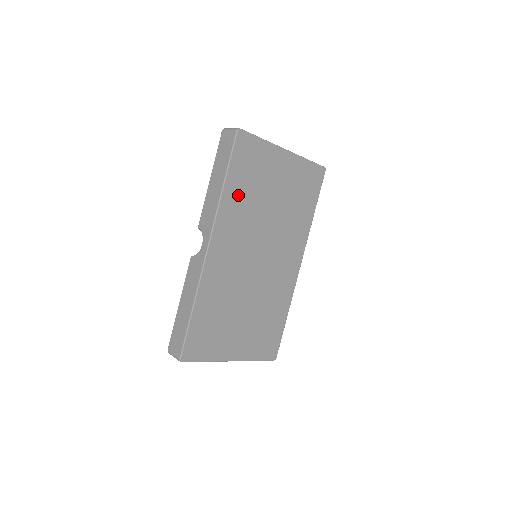
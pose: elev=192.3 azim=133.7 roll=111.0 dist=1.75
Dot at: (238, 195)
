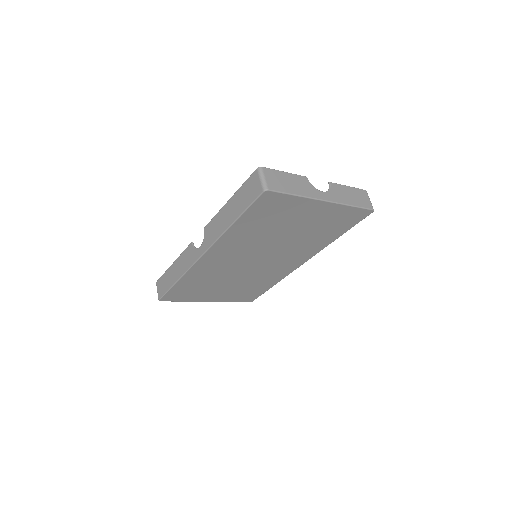
Dot at: (247, 229)
